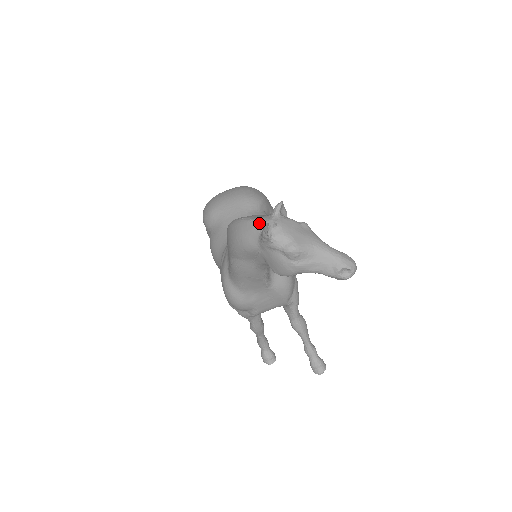
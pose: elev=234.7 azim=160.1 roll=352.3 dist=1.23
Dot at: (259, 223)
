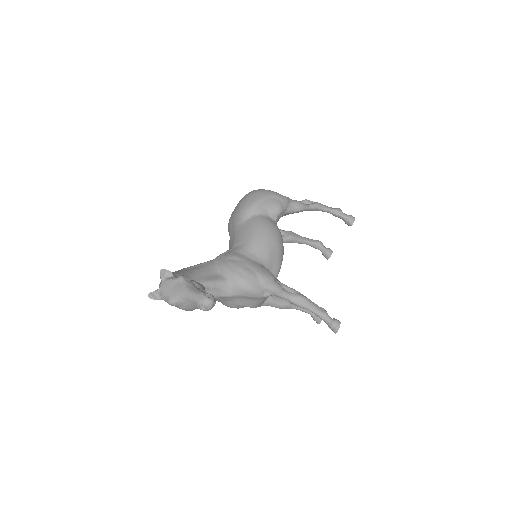
Dot at: occluded
